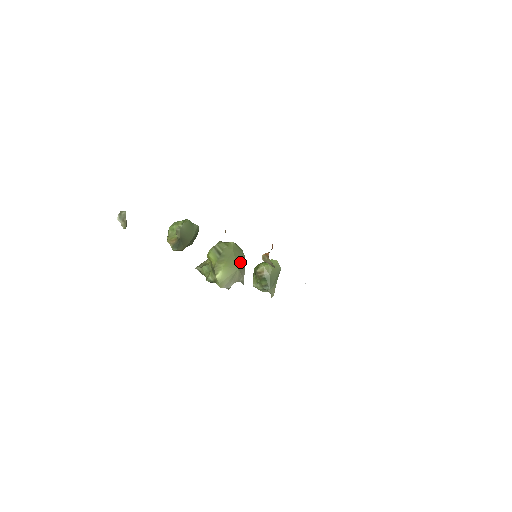
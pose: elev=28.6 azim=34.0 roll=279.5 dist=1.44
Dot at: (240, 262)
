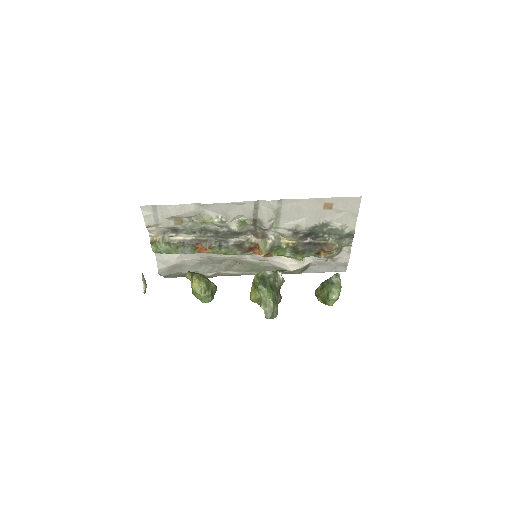
Dot at: occluded
